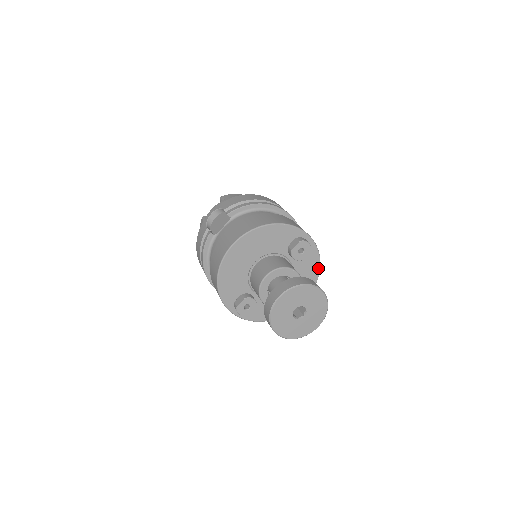
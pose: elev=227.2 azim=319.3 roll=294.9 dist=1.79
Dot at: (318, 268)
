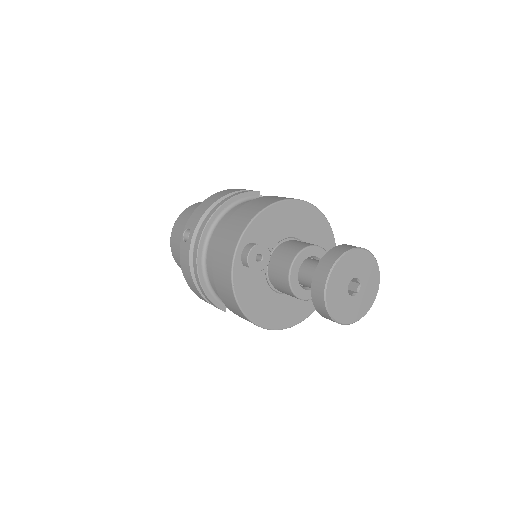
Dot at: (307, 315)
